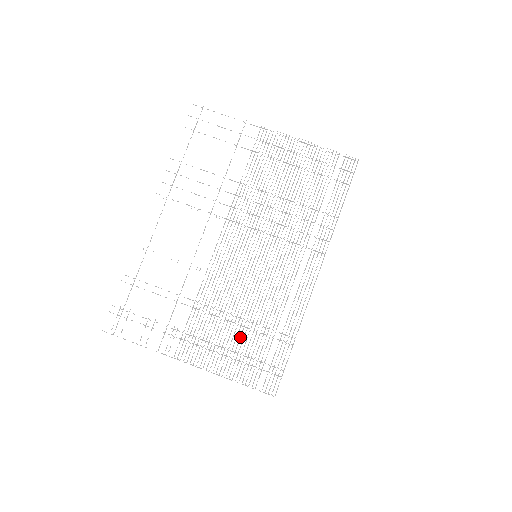
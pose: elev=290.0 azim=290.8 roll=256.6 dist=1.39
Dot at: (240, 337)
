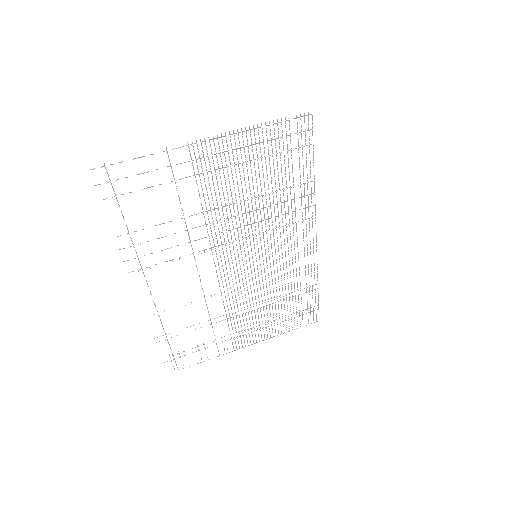
Dot at: occluded
